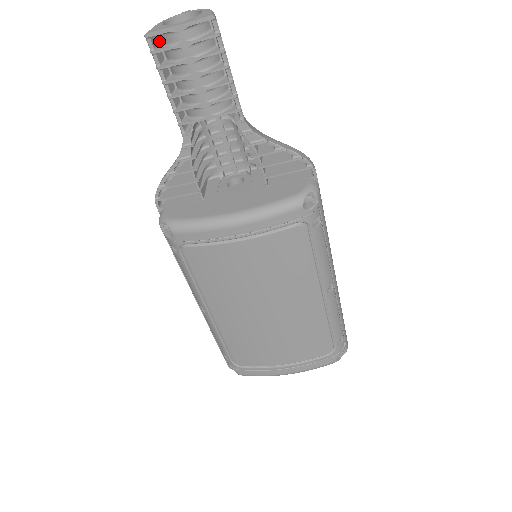
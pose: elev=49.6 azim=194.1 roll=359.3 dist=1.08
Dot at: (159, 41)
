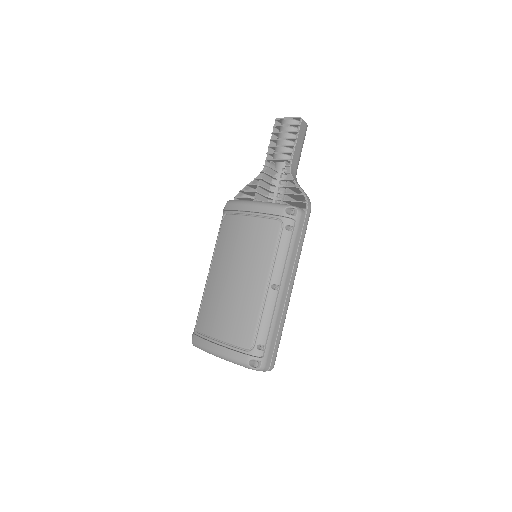
Dot at: occluded
